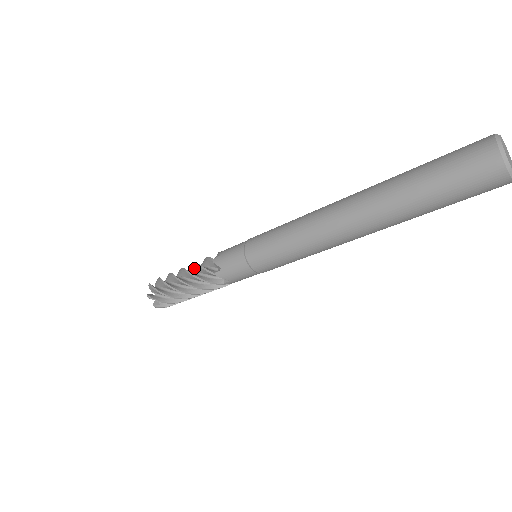
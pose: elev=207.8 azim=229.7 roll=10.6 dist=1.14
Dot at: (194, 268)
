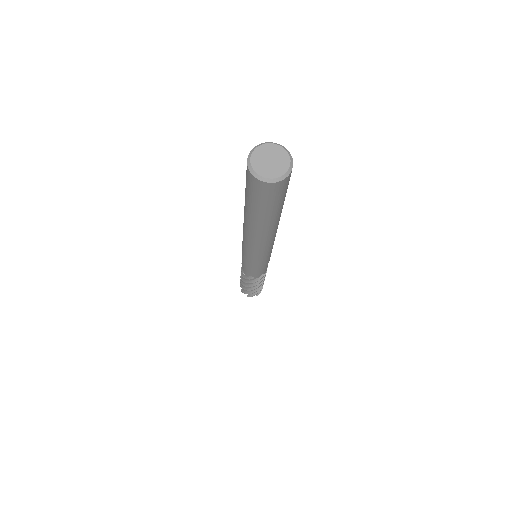
Dot at: occluded
